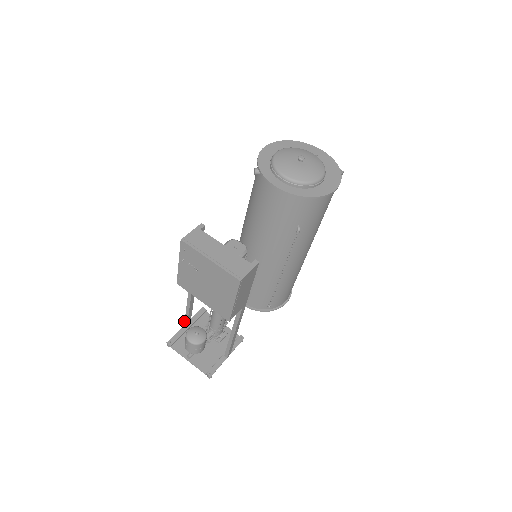
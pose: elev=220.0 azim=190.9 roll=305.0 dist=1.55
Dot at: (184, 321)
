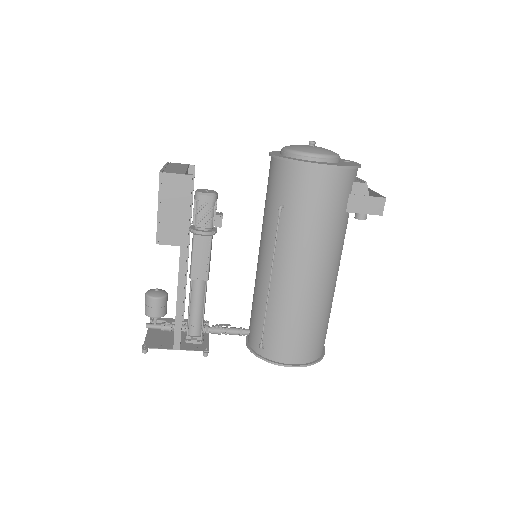
Dot at: occluded
